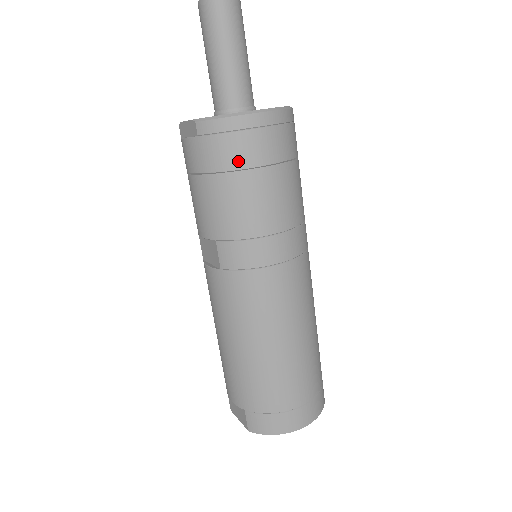
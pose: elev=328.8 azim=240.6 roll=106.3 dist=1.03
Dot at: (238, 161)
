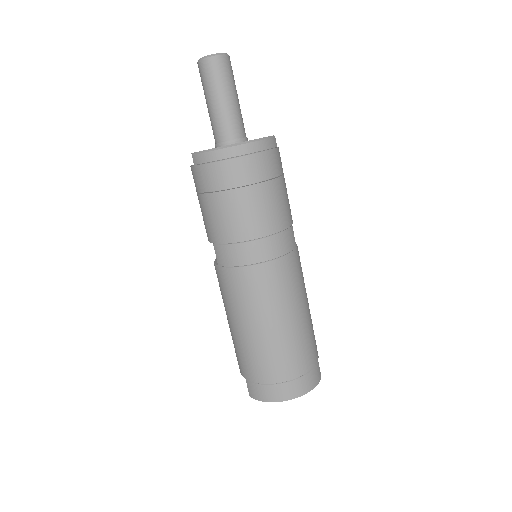
Dot at: (220, 184)
